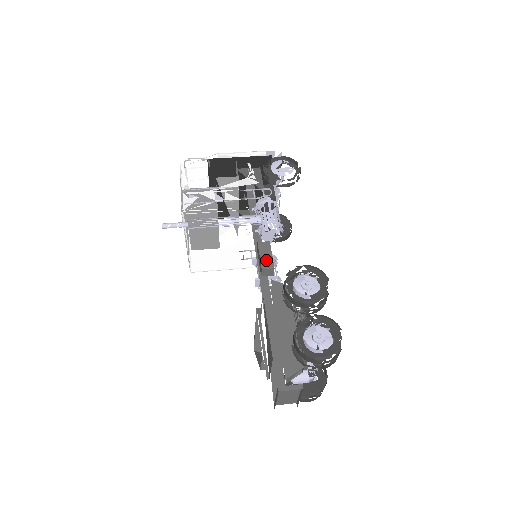
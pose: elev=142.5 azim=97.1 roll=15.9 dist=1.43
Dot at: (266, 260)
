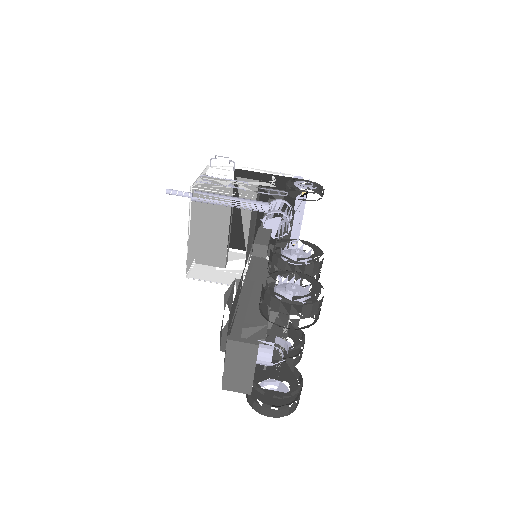
Dot at: (262, 239)
